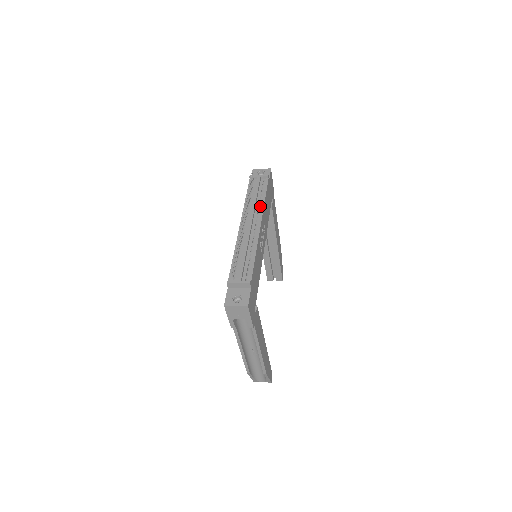
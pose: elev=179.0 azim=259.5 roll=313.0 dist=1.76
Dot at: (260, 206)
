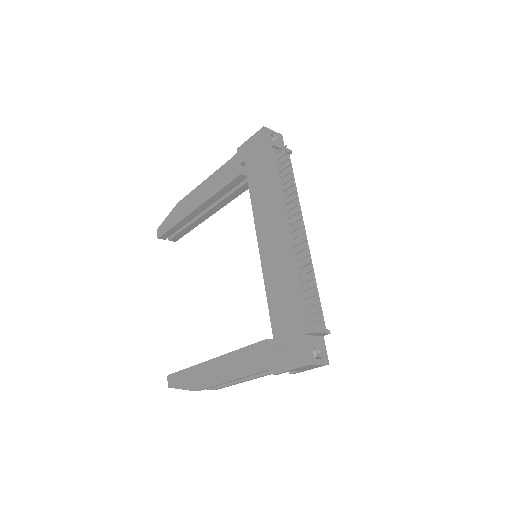
Dot at: (297, 202)
